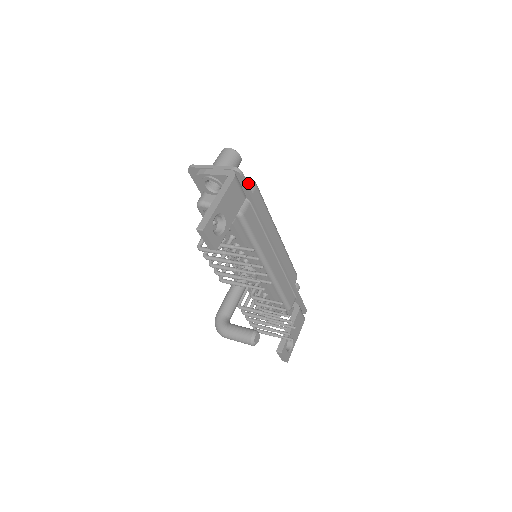
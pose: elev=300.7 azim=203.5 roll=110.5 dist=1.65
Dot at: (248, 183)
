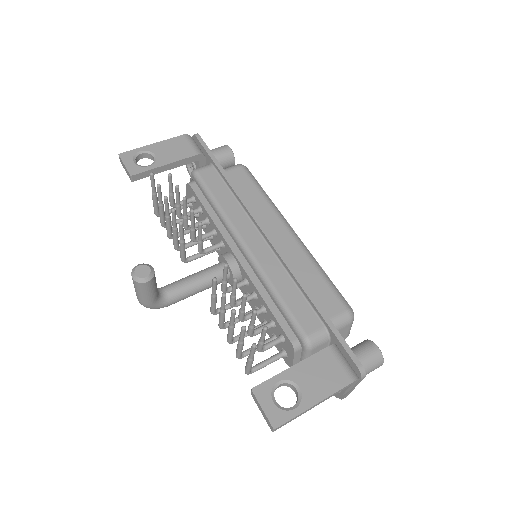
Dot at: occluded
